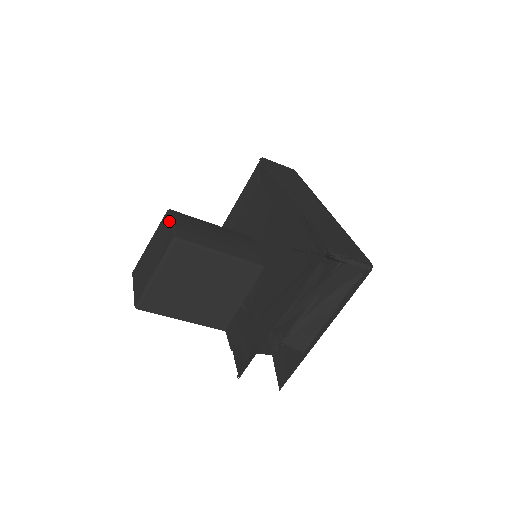
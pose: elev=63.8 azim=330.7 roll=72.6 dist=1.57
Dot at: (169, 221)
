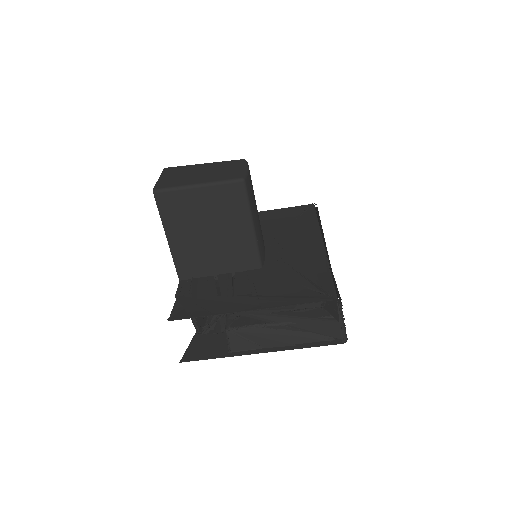
Dot at: (244, 166)
